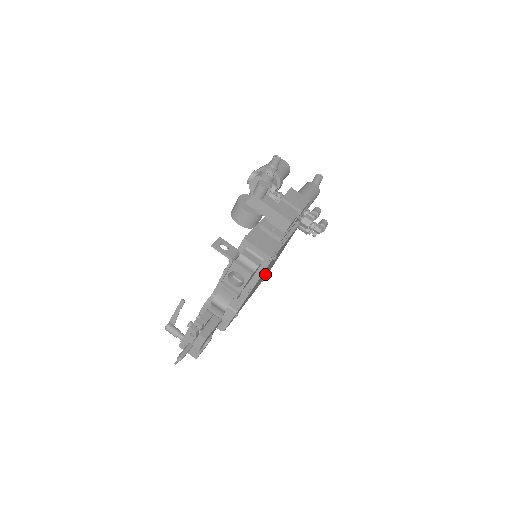
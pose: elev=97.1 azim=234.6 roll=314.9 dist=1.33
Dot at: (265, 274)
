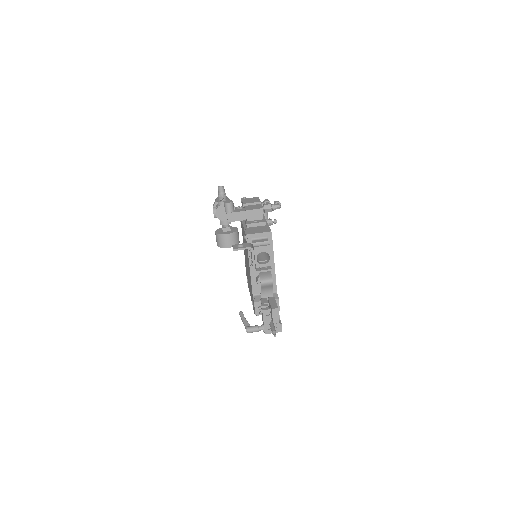
Dot at: occluded
